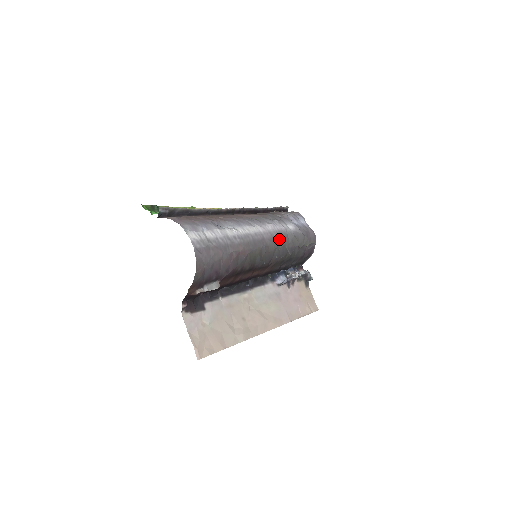
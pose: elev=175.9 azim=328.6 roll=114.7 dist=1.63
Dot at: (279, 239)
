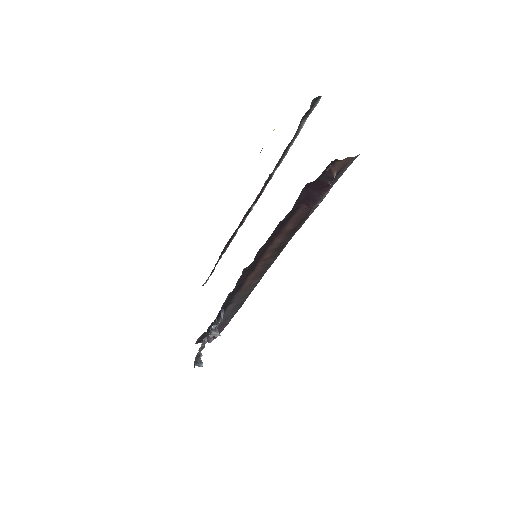
Dot at: occluded
